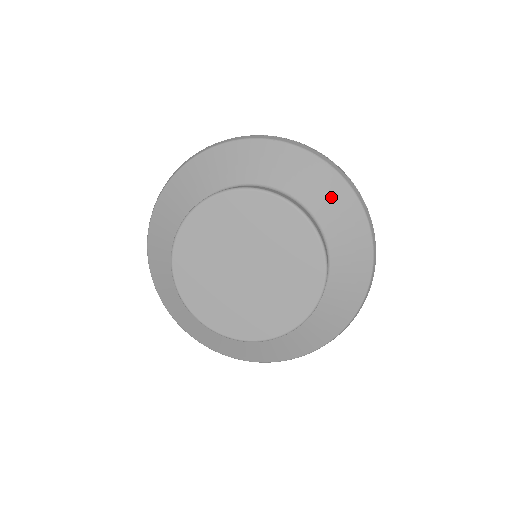
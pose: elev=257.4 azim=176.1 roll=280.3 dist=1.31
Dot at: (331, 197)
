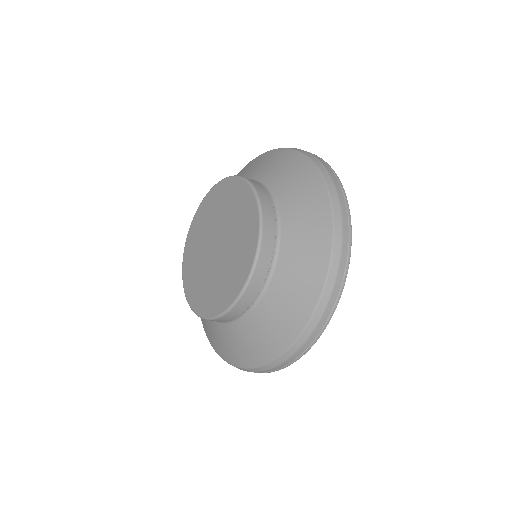
Dot at: (308, 219)
